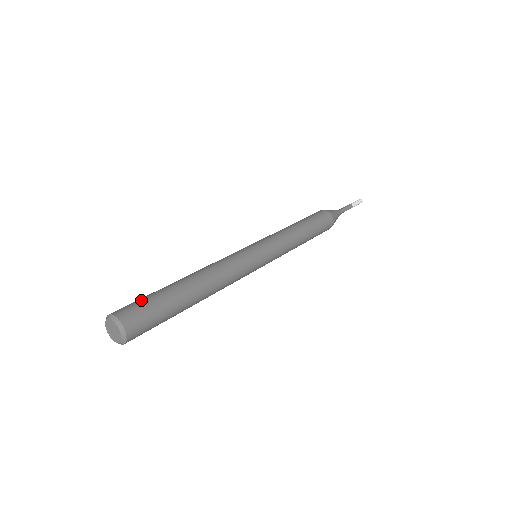
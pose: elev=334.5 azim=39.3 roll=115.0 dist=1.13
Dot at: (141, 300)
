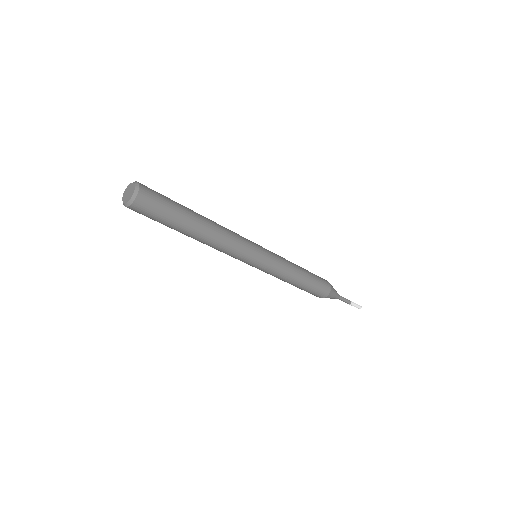
Dot at: occluded
